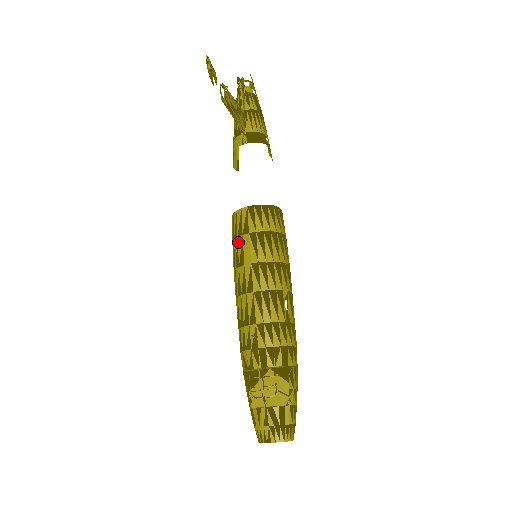
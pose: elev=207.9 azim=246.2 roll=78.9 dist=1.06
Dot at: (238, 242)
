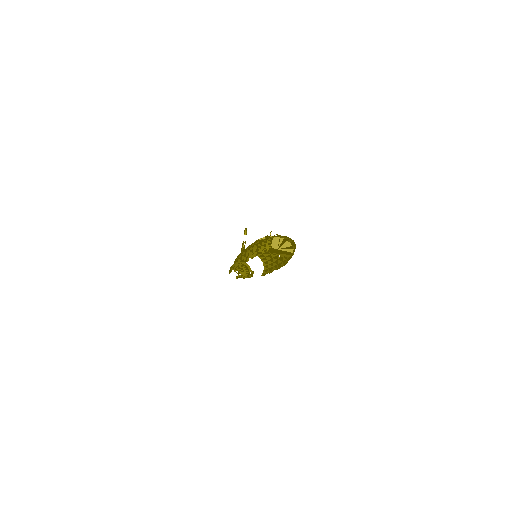
Dot at: occluded
